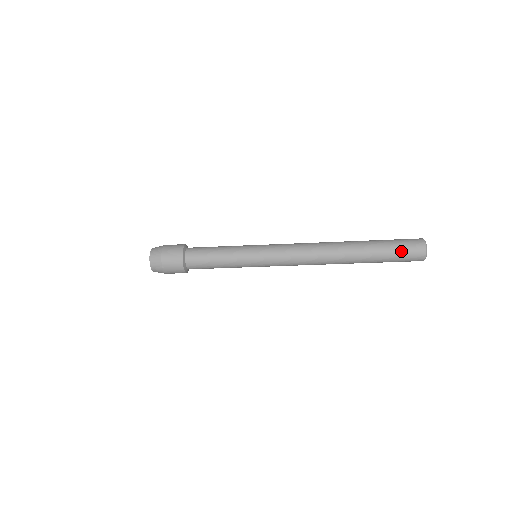
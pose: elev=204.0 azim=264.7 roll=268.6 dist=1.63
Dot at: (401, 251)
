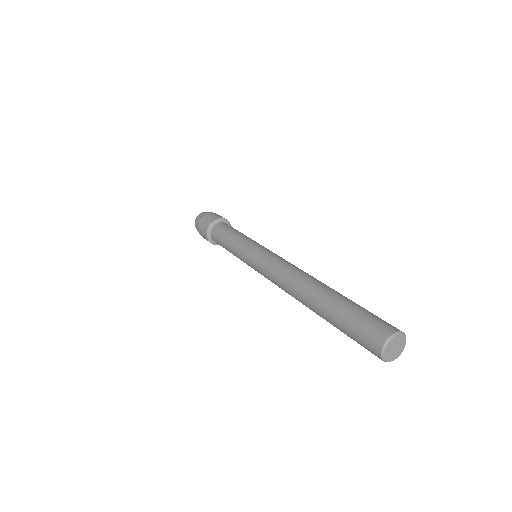
Dot at: occluded
